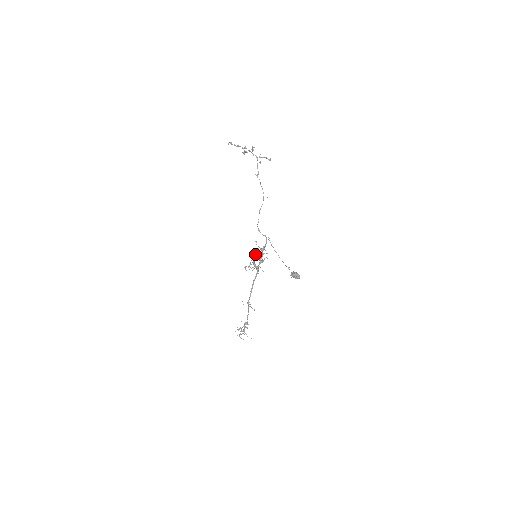
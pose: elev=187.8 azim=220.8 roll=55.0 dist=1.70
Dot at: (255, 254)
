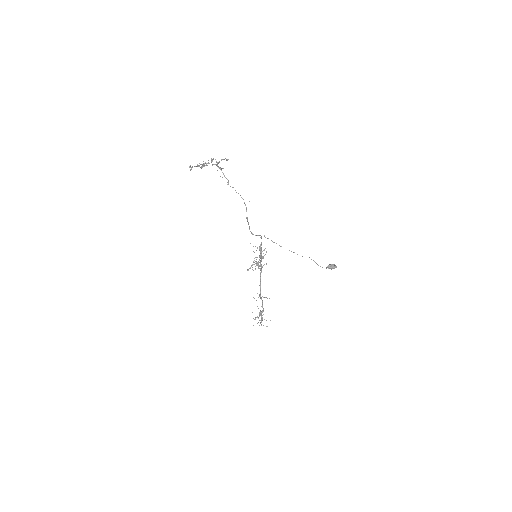
Dot at: occluded
